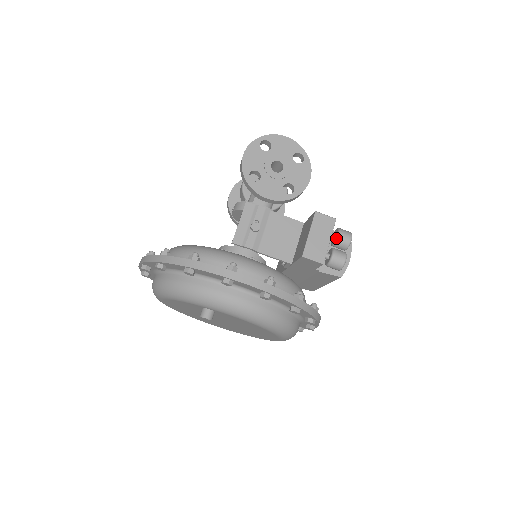
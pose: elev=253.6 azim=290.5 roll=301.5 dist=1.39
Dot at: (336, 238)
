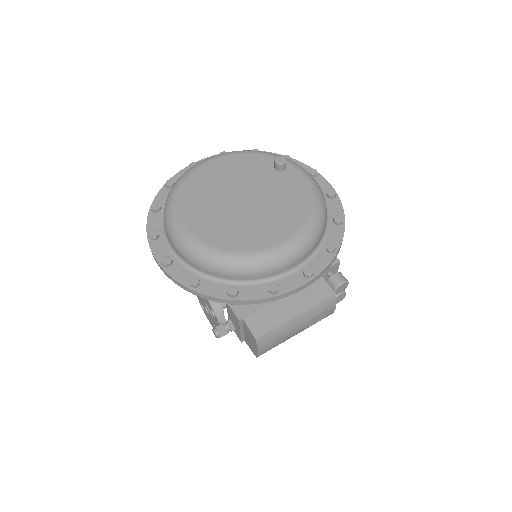
Dot at: occluded
